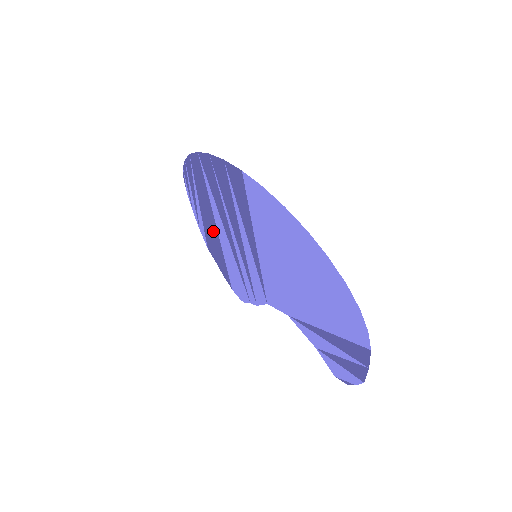
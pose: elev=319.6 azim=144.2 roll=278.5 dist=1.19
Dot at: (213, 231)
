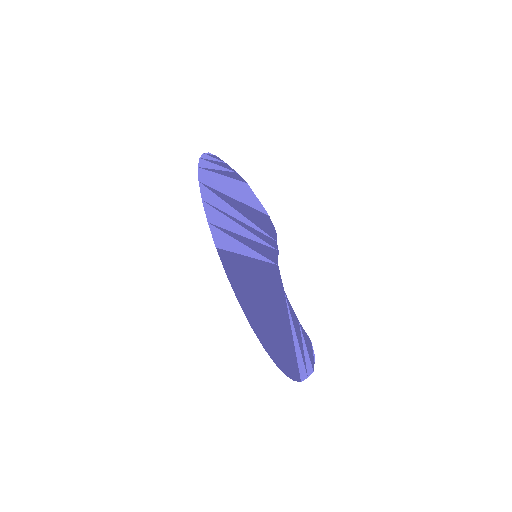
Dot at: (239, 195)
